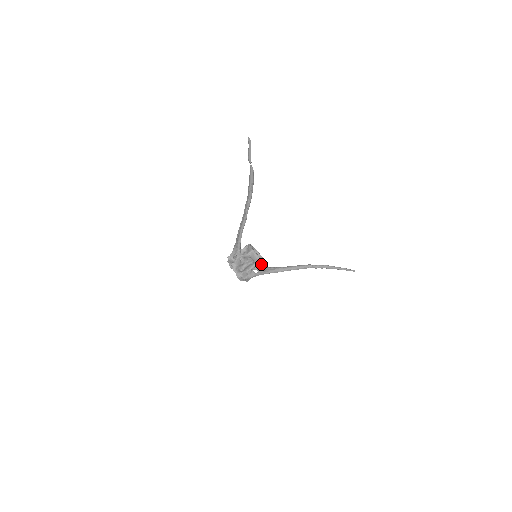
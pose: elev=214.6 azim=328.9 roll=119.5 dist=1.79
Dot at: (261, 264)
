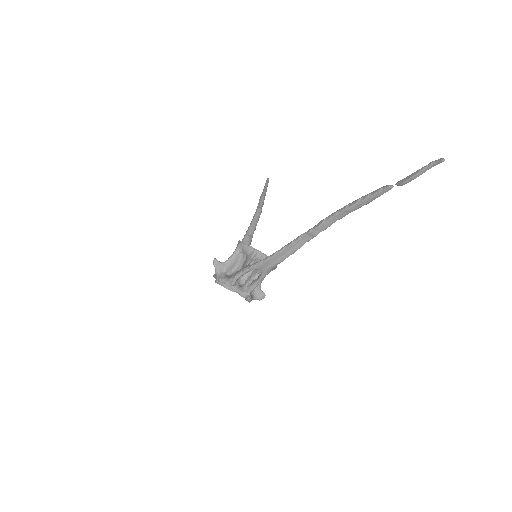
Dot at: (275, 268)
